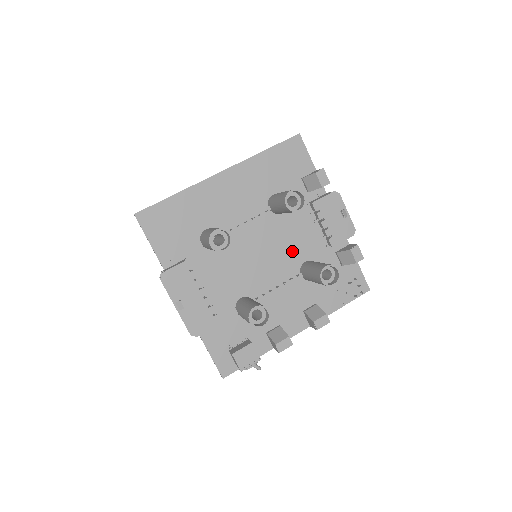
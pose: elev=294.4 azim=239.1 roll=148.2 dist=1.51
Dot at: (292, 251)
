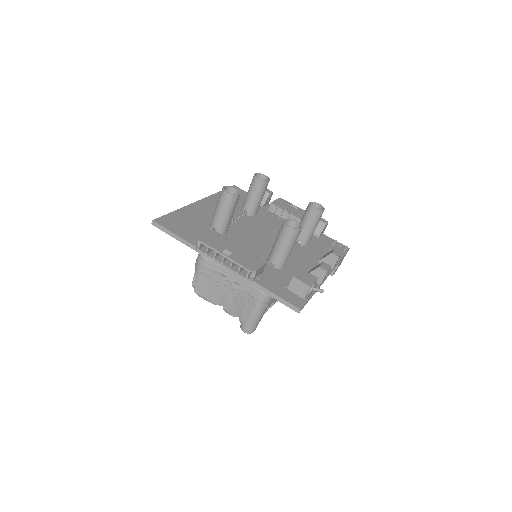
Dot at: occluded
